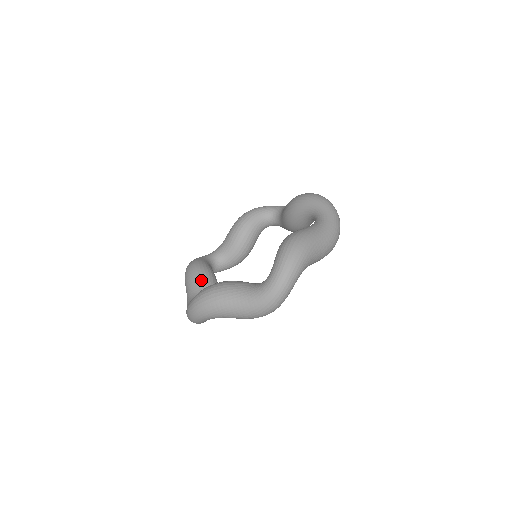
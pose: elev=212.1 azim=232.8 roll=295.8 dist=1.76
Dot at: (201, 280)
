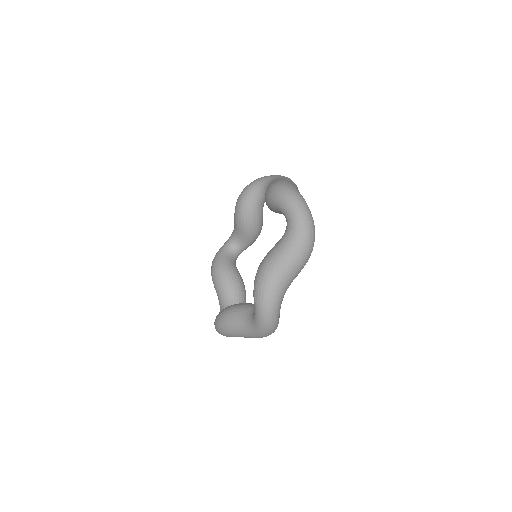
Dot at: (240, 308)
